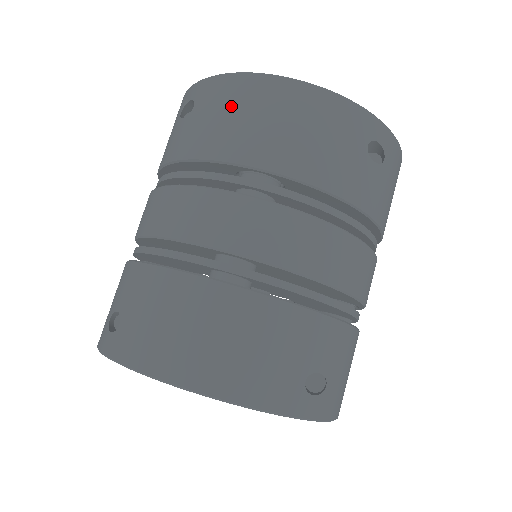
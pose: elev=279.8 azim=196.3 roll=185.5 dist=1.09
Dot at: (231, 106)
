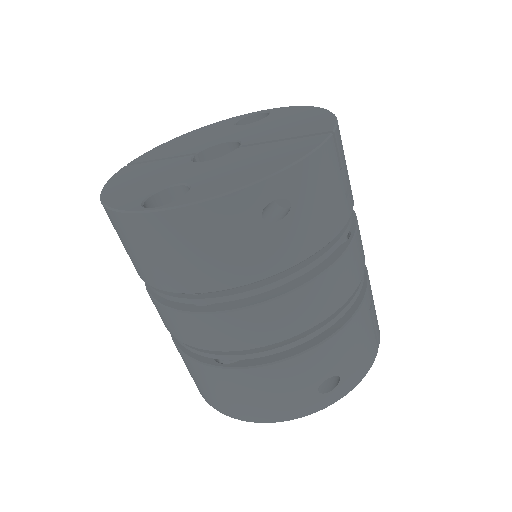
Dot at: (134, 244)
